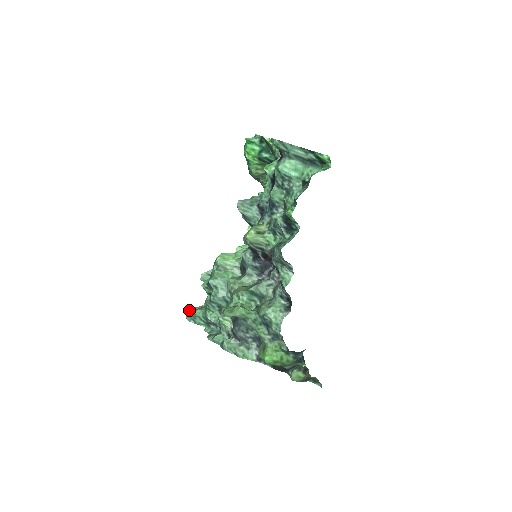
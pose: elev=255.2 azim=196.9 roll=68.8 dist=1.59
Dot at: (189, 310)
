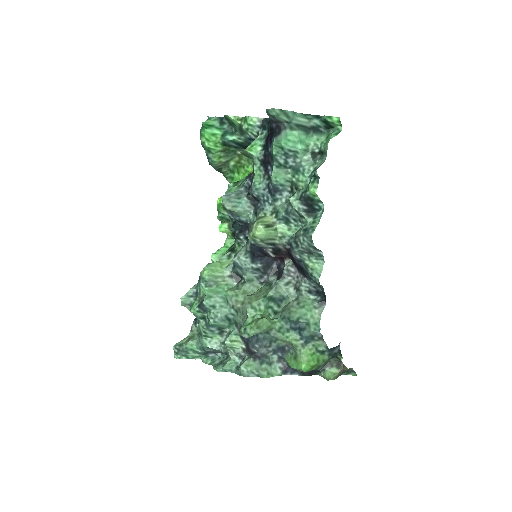
Dot at: (176, 346)
